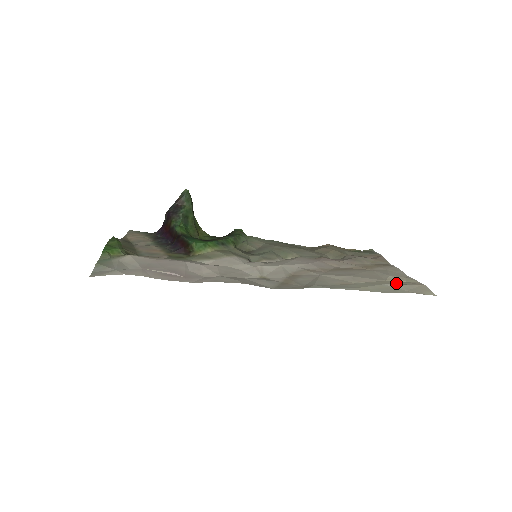
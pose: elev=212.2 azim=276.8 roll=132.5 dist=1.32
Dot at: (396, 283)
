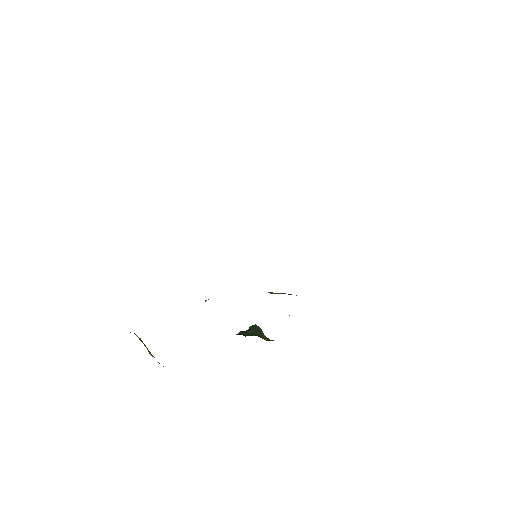
Dot at: occluded
